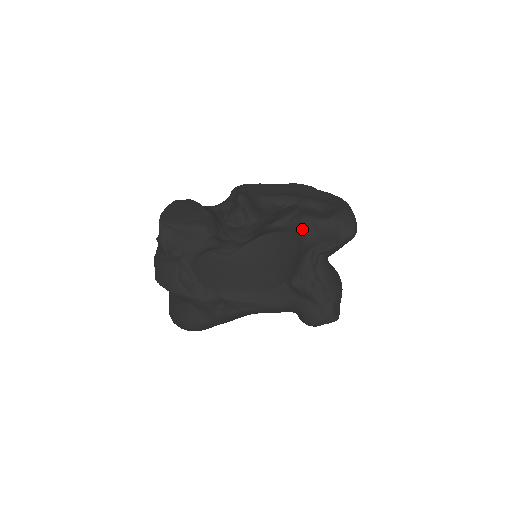
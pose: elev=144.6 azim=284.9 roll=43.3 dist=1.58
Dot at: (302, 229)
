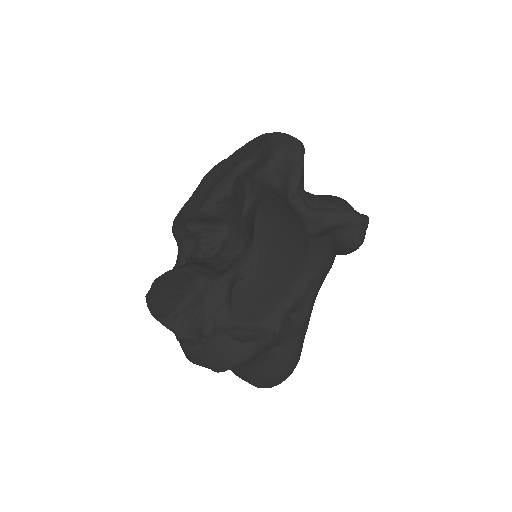
Dot at: (266, 186)
